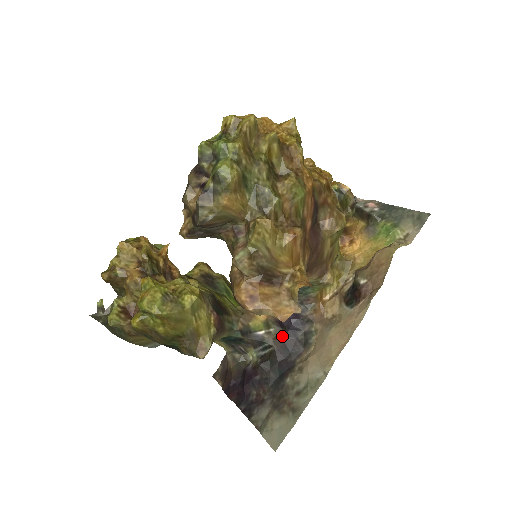
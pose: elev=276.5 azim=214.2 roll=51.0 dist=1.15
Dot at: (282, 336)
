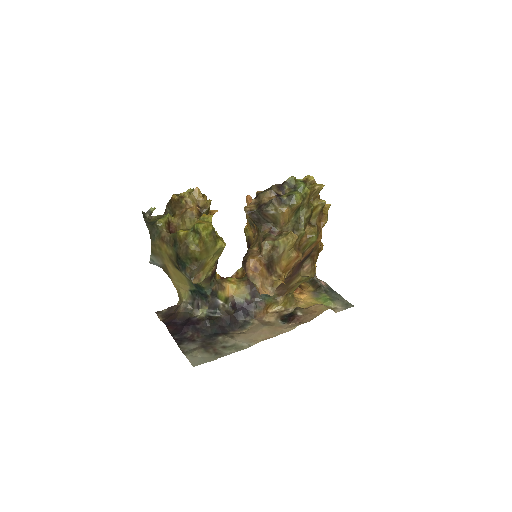
Dot at: (230, 313)
